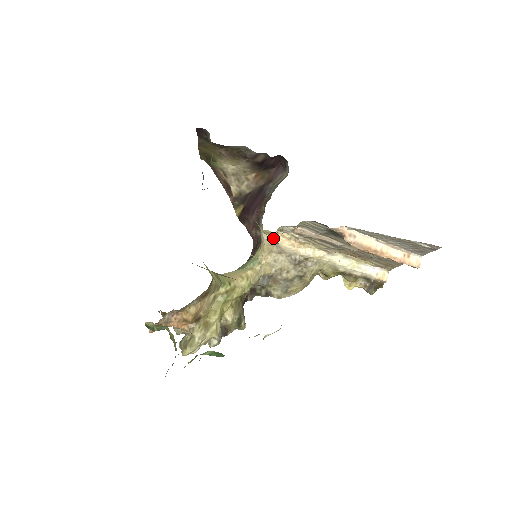
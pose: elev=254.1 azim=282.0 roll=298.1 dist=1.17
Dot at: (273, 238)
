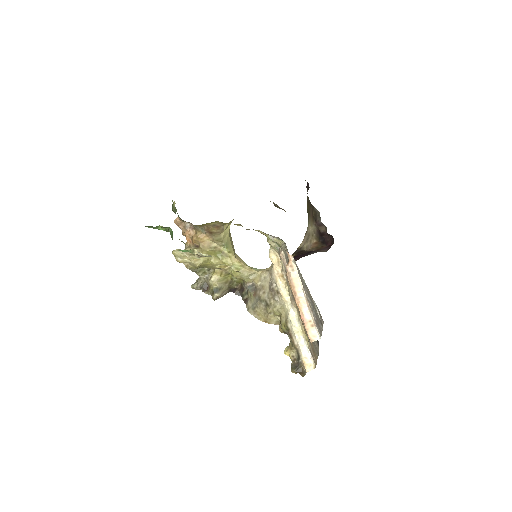
Dot at: (273, 256)
